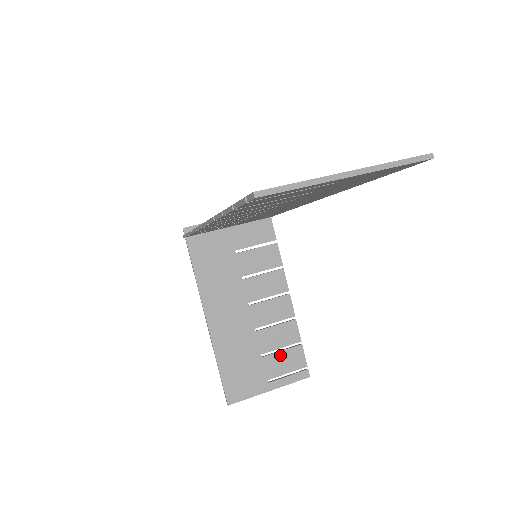
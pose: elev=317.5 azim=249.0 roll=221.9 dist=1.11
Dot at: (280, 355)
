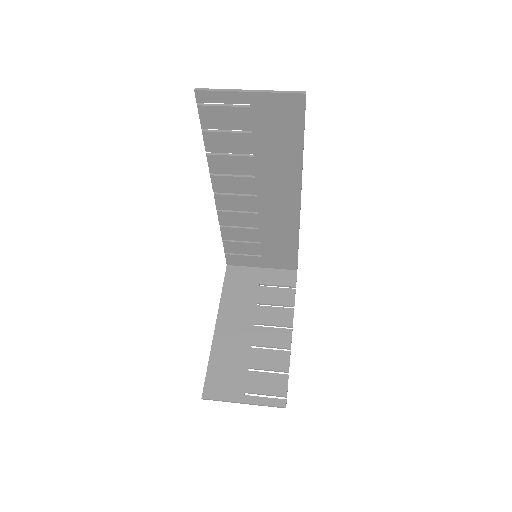
Dot at: (265, 375)
